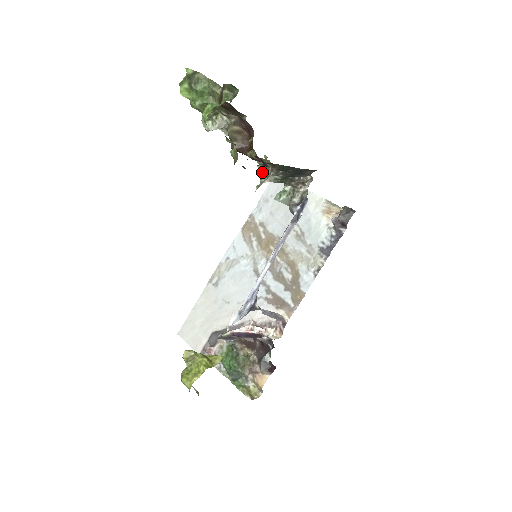
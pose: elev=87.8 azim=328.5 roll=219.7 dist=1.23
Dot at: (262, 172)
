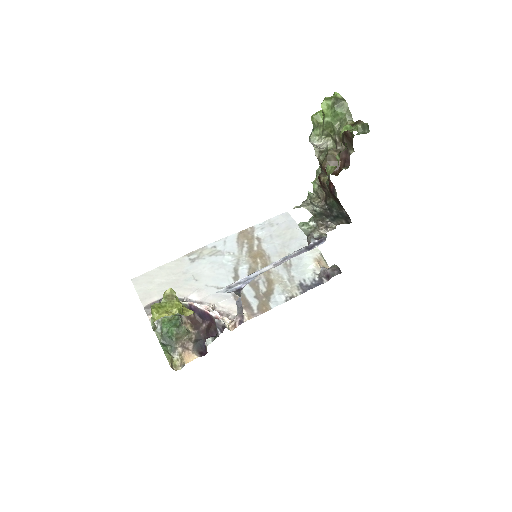
Dot at: (309, 198)
